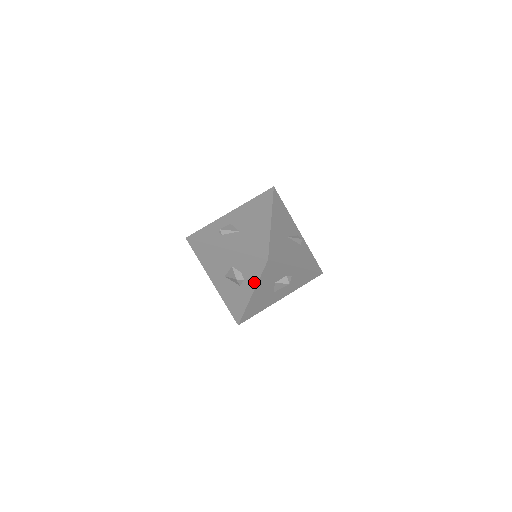
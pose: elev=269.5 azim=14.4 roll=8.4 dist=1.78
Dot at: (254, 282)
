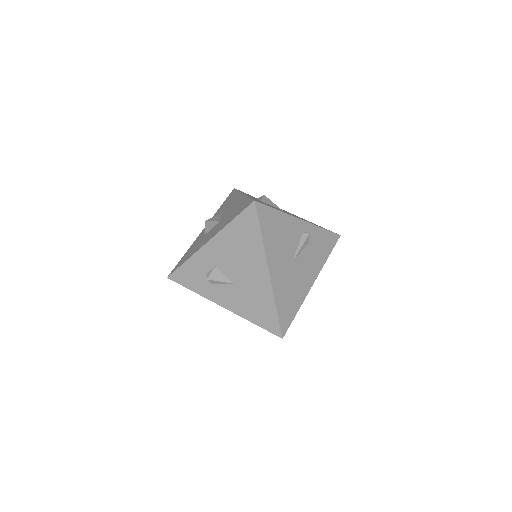
Dot at: occluded
